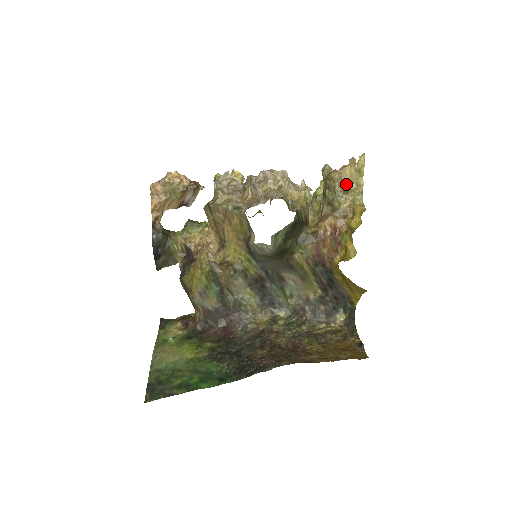
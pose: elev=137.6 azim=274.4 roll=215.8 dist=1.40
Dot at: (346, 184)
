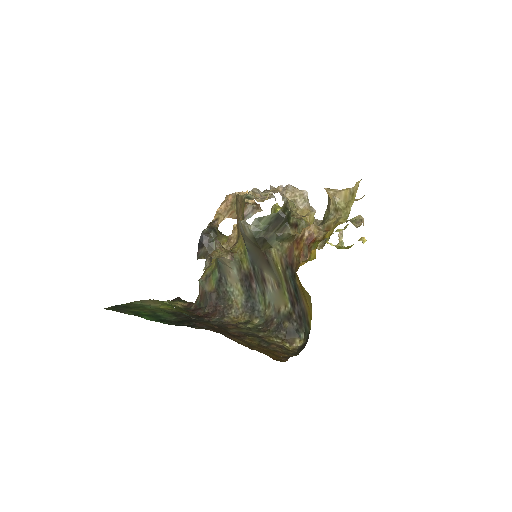
Dot at: (338, 203)
